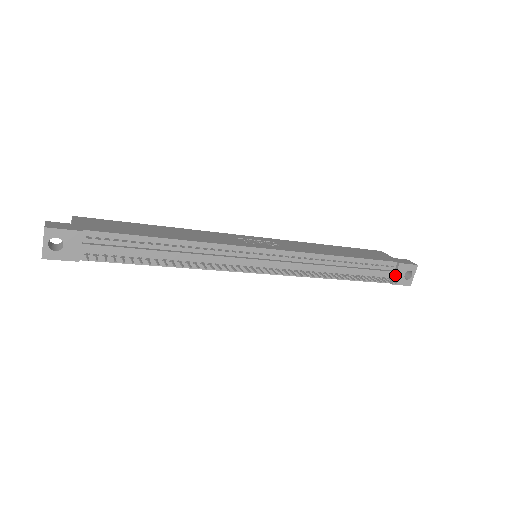
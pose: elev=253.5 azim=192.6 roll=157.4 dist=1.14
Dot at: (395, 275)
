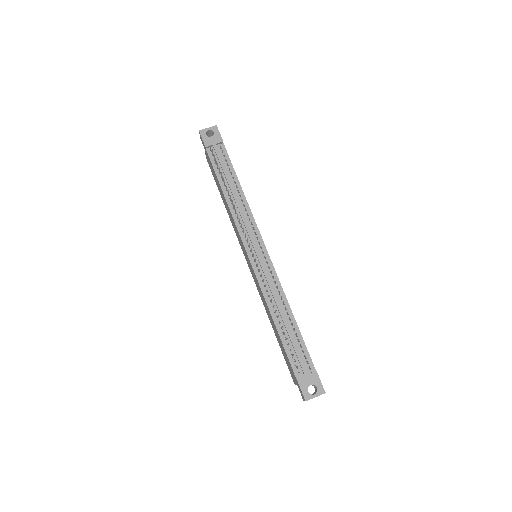
Dot at: (305, 375)
